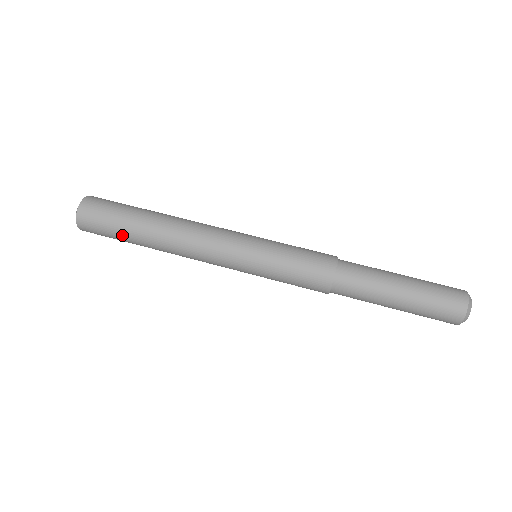
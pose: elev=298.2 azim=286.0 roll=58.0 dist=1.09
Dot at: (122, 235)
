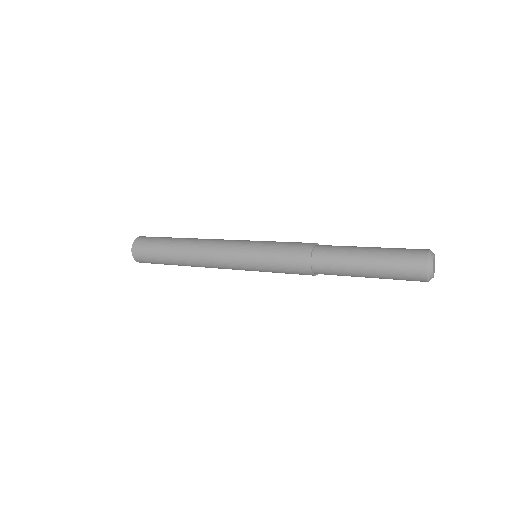
Dot at: (160, 249)
